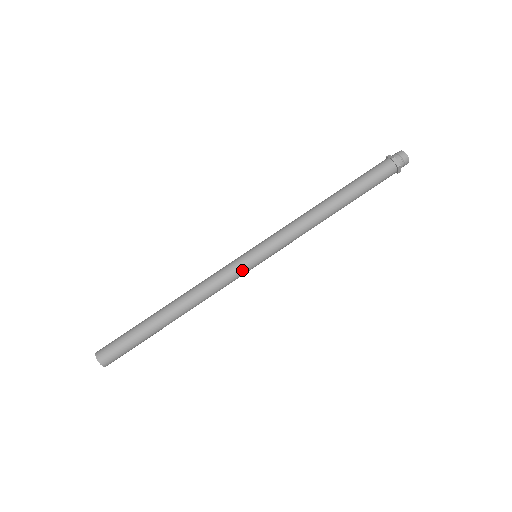
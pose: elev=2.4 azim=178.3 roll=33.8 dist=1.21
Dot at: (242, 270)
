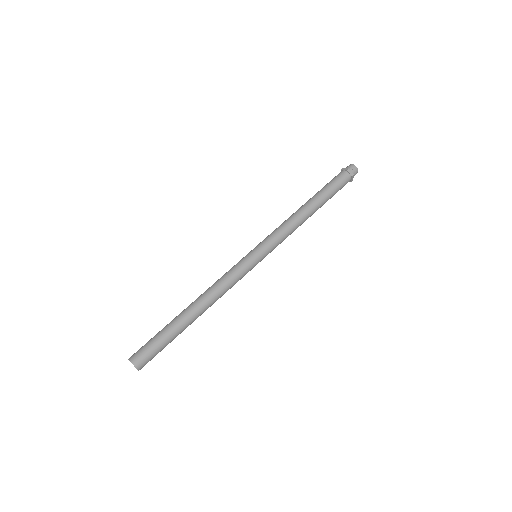
Dot at: (248, 268)
